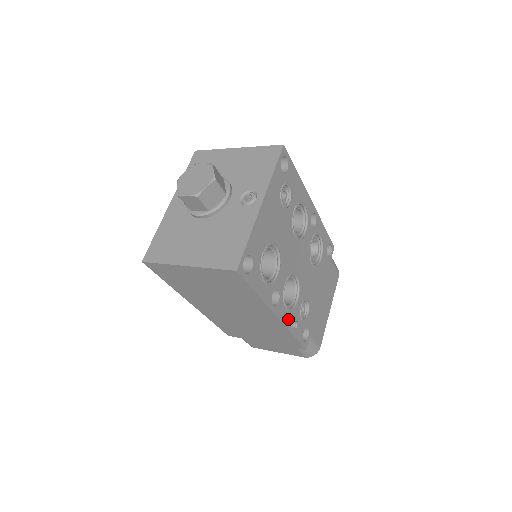
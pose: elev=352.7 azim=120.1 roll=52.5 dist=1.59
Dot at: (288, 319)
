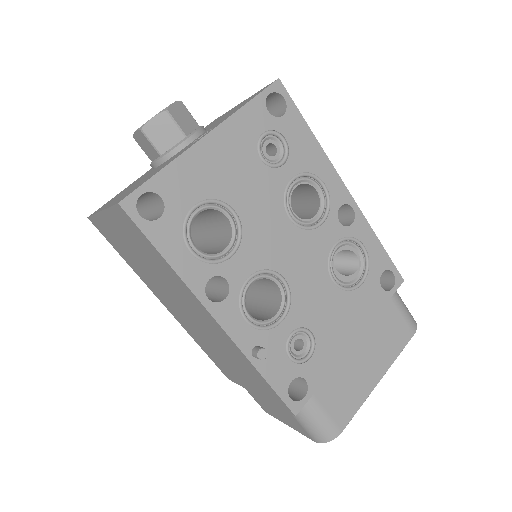
Dot at: (249, 339)
